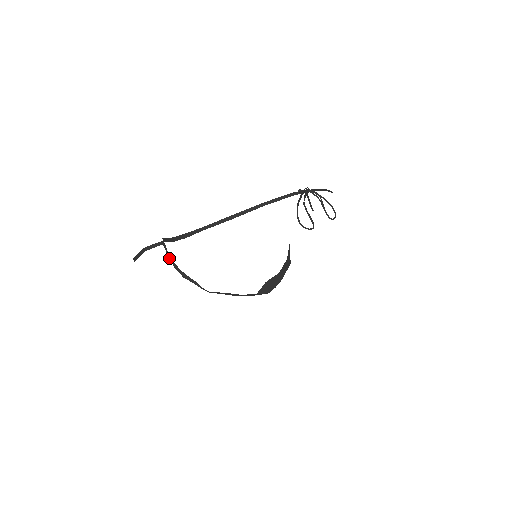
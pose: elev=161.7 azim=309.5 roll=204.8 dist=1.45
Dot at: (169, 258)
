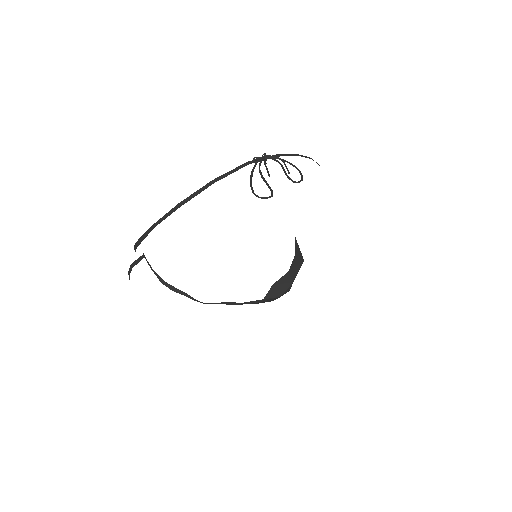
Dot at: occluded
